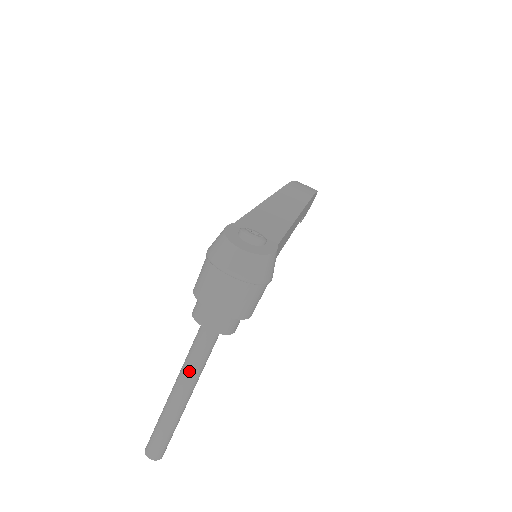
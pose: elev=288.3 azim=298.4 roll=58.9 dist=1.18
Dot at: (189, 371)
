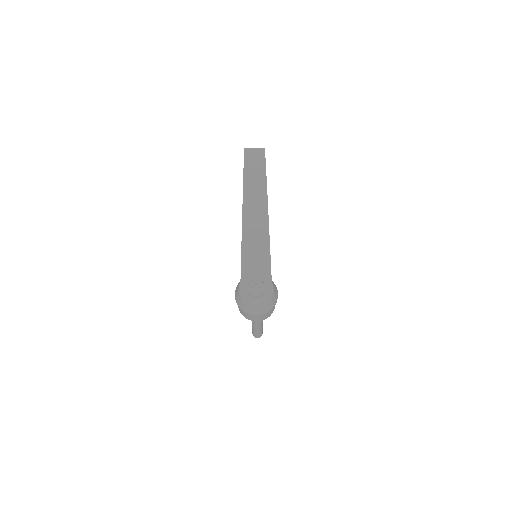
Dot at: (257, 322)
